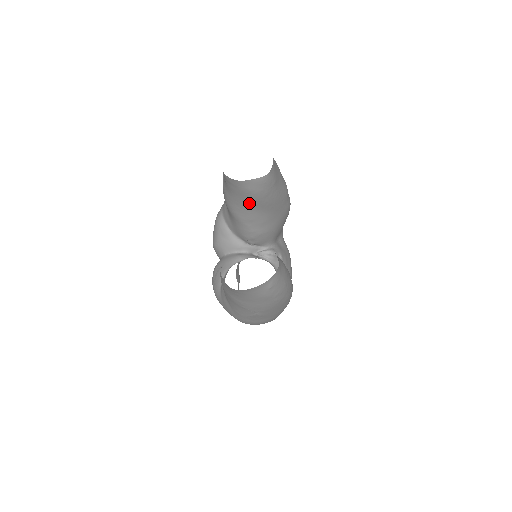
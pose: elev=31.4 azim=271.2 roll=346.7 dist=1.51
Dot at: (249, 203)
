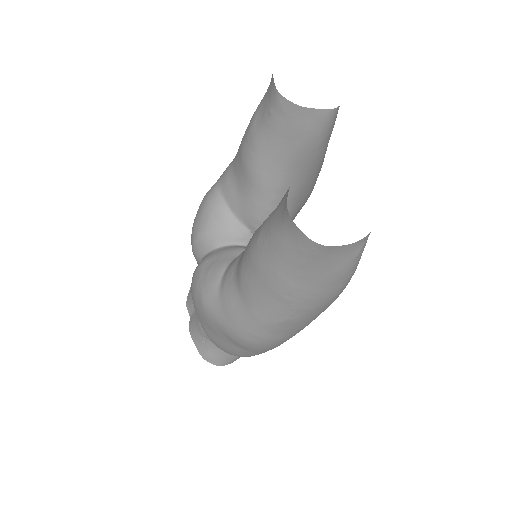
Dot at: (292, 155)
